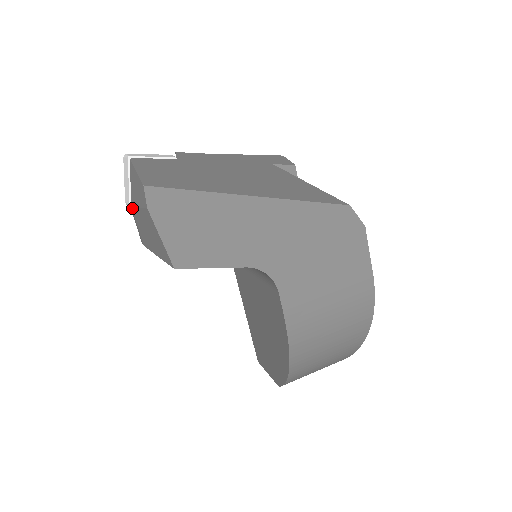
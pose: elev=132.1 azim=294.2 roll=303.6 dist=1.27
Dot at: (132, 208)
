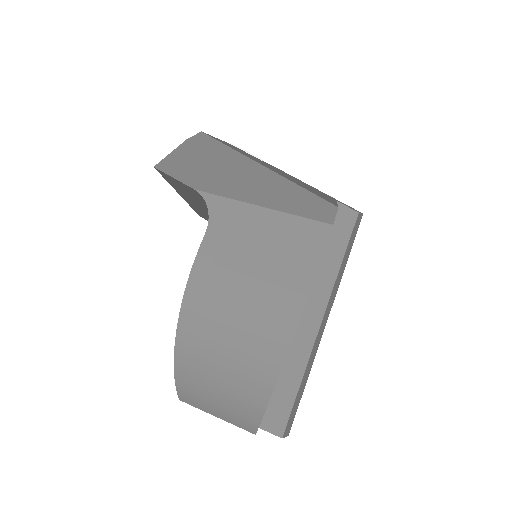
Dot at: occluded
